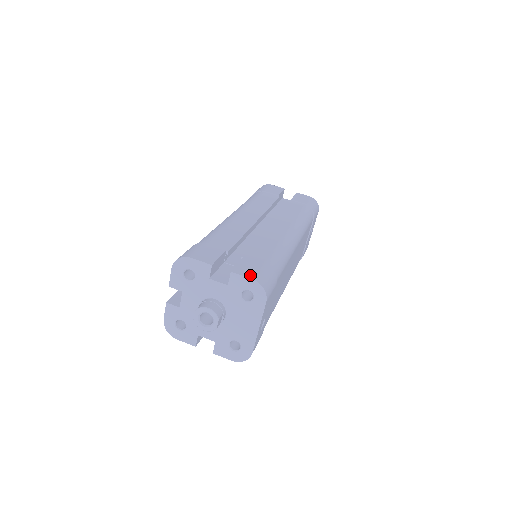
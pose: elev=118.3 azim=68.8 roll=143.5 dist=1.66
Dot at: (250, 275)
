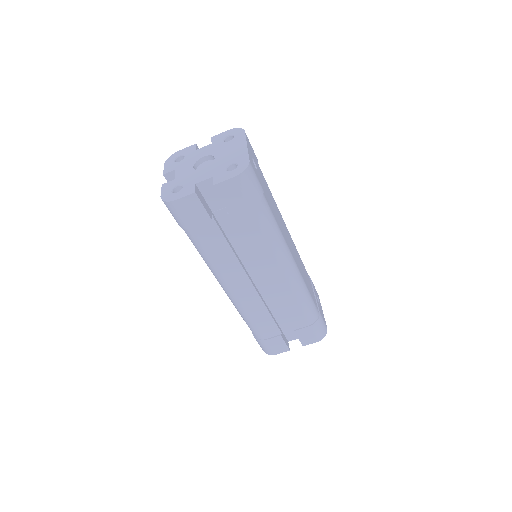
Dot at: (313, 341)
